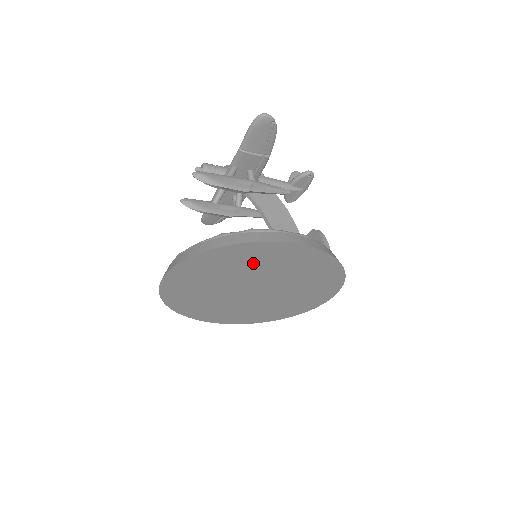
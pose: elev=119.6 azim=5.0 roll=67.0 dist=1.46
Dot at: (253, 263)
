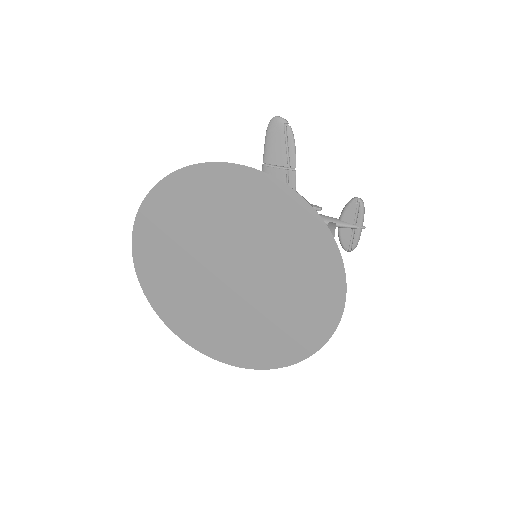
Dot at: (207, 211)
